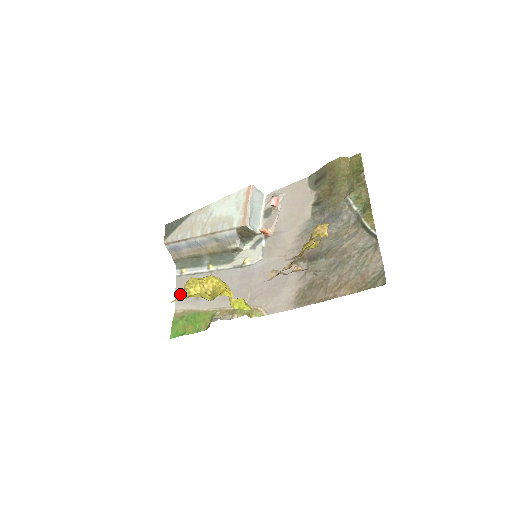
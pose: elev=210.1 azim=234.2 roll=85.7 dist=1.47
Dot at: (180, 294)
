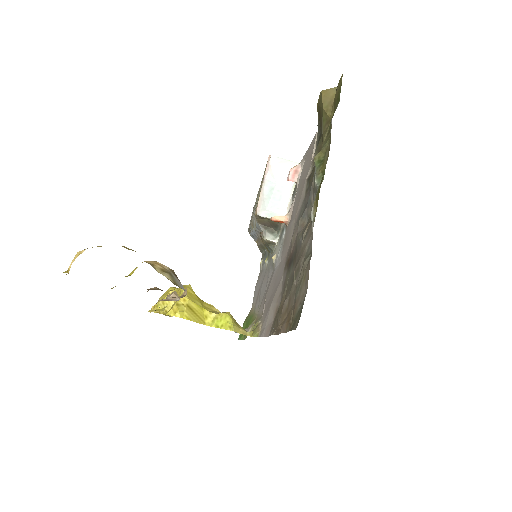
Dot at: (255, 290)
